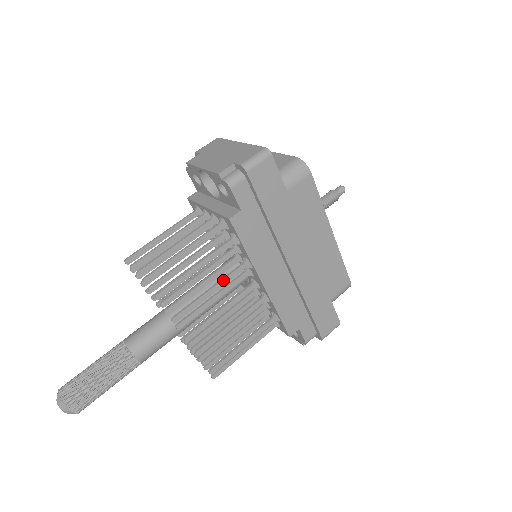
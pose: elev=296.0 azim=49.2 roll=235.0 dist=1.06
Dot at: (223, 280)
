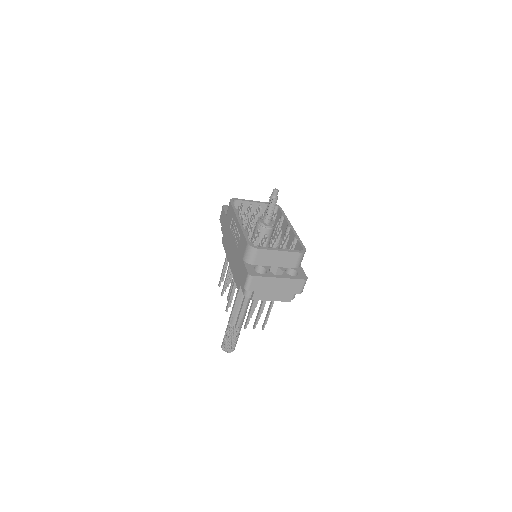
Dot at: occluded
